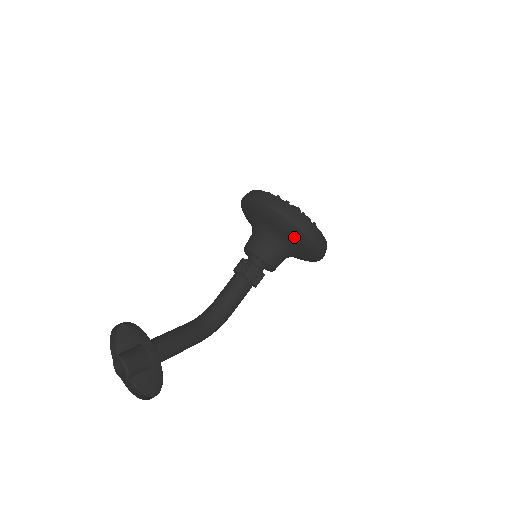
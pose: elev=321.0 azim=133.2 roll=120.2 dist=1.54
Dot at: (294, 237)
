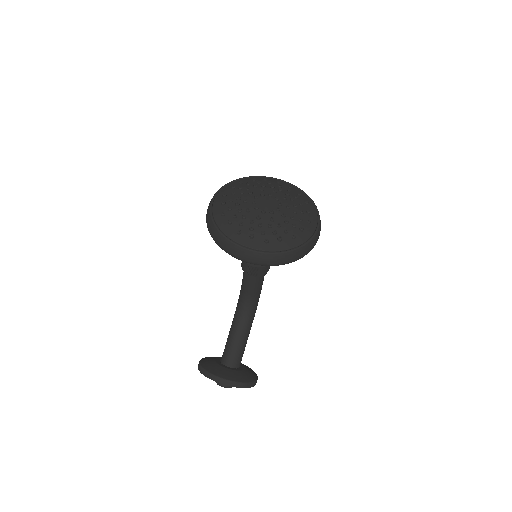
Dot at: occluded
